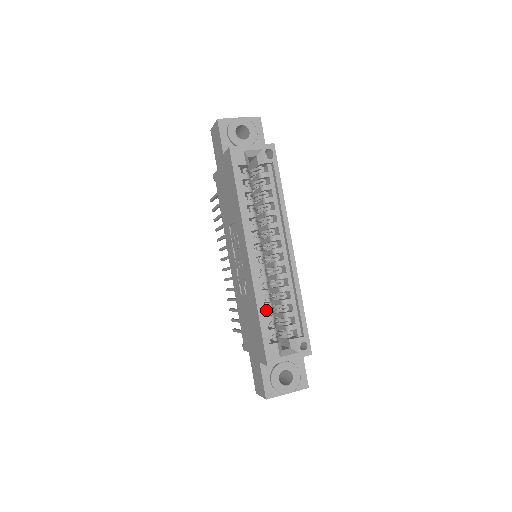
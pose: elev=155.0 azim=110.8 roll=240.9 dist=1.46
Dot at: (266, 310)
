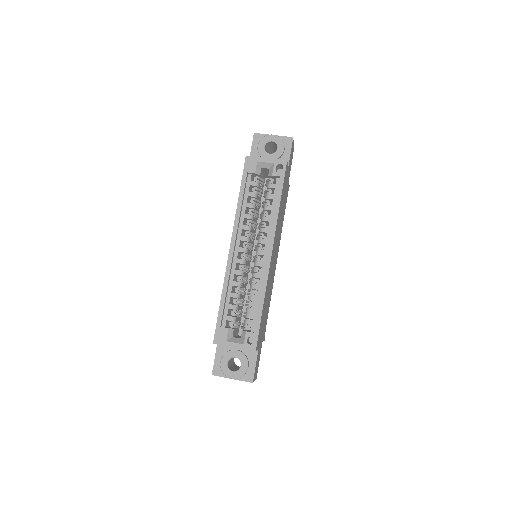
Dot at: occluded
